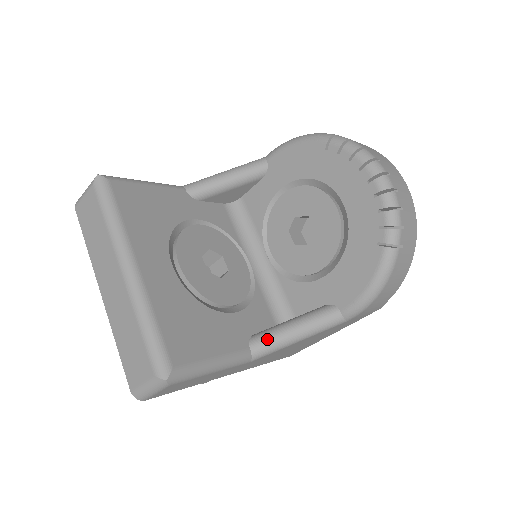
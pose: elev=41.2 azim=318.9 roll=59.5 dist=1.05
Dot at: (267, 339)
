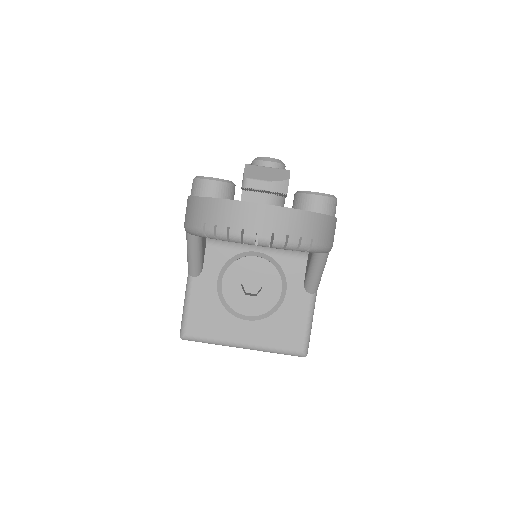
Dot at: (311, 286)
